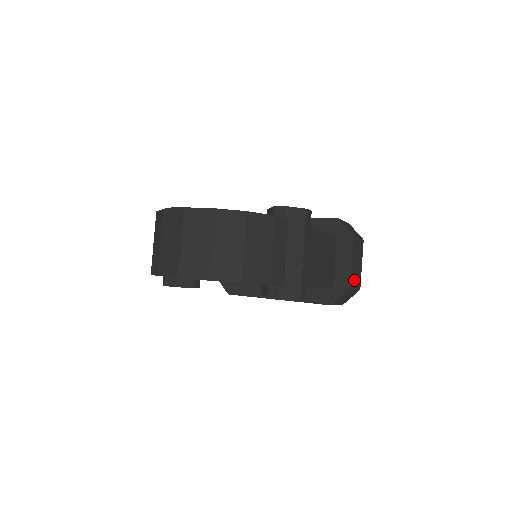
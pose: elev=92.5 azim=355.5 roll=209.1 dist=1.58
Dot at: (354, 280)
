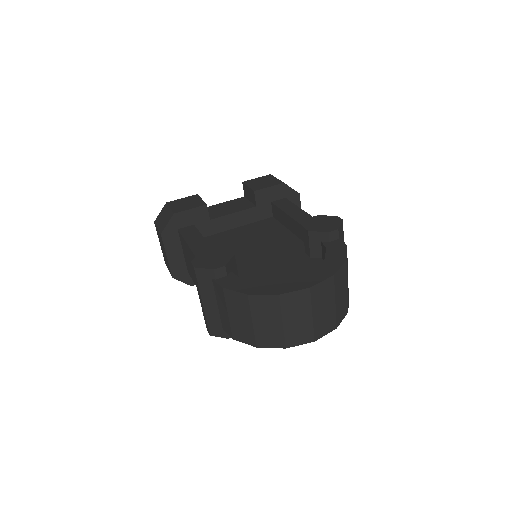
Dot at: occluded
